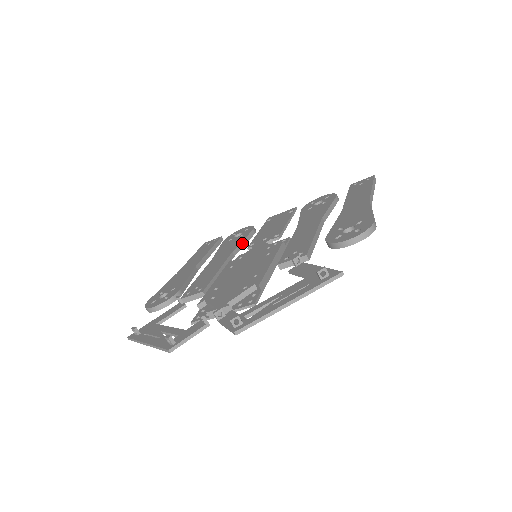
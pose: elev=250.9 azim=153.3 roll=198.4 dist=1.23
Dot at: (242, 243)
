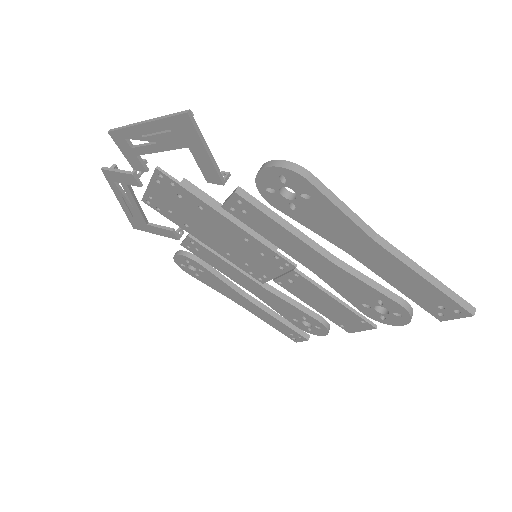
Dot at: (290, 299)
